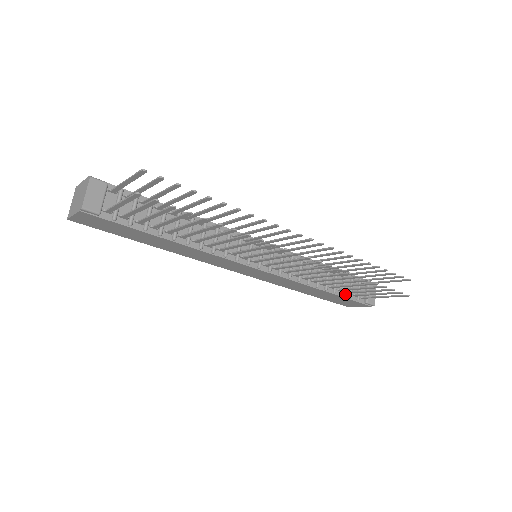
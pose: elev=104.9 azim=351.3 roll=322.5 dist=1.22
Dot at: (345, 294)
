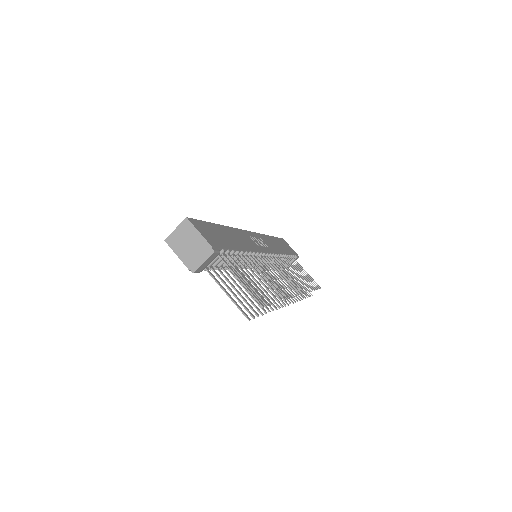
Dot at: occluded
